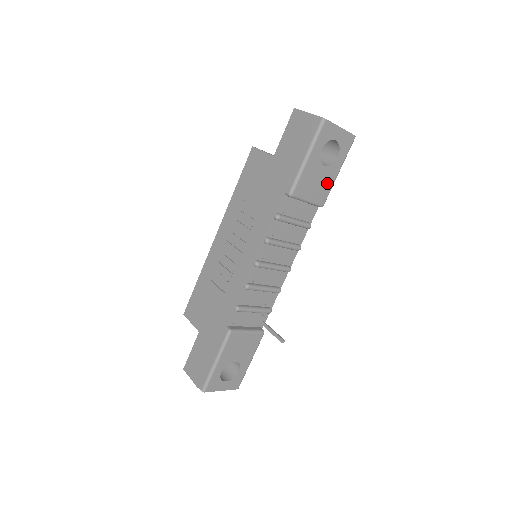
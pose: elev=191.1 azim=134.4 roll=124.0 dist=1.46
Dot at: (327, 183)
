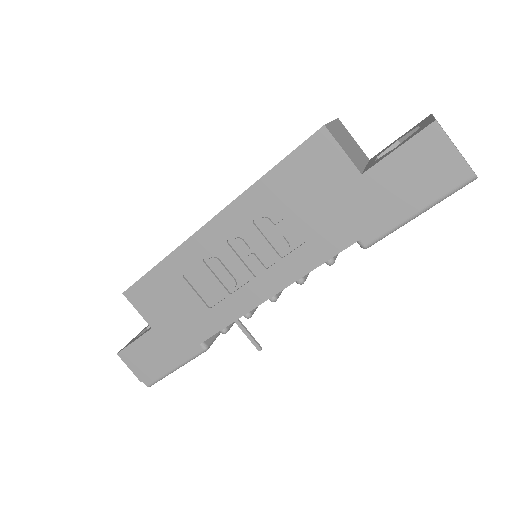
Dot at: occluded
